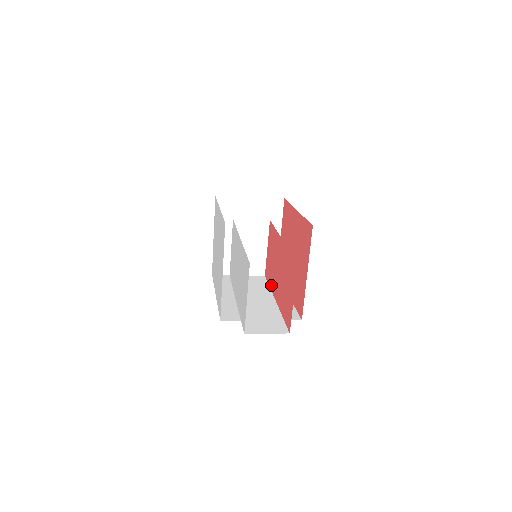
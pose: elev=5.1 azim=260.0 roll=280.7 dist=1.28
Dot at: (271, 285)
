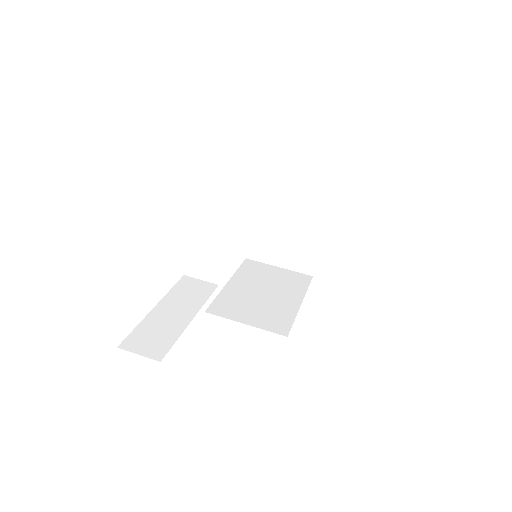
Dot at: (204, 299)
